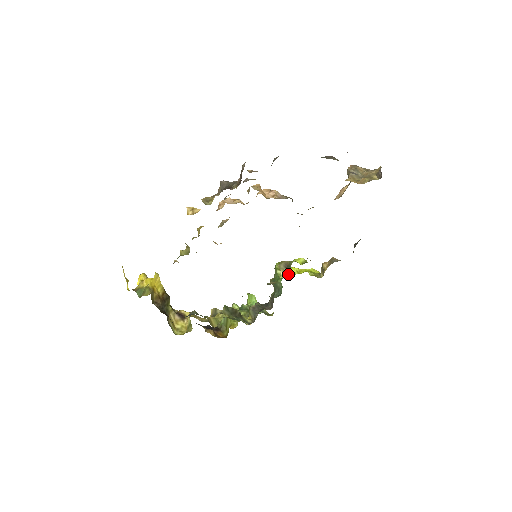
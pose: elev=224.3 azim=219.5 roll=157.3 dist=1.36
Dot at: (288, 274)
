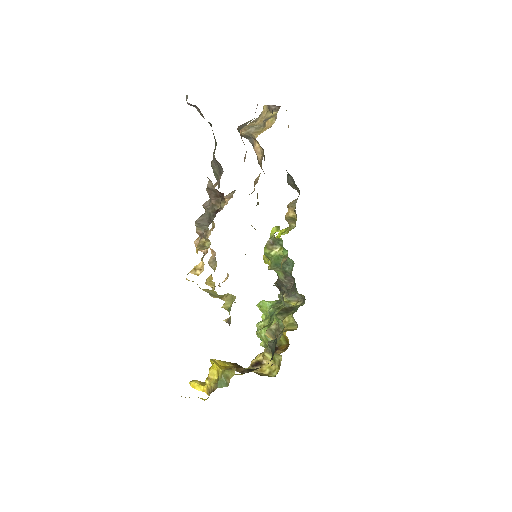
Dot at: (282, 245)
